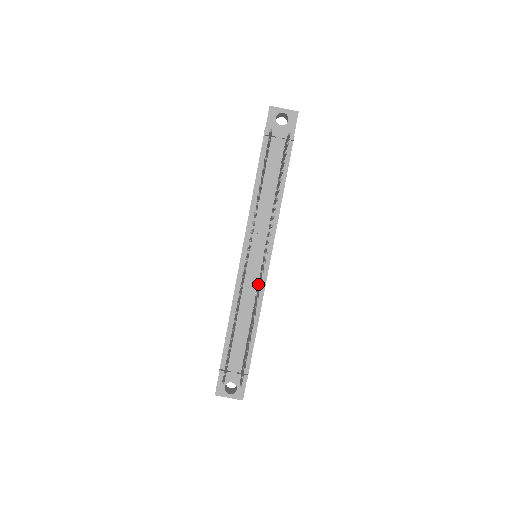
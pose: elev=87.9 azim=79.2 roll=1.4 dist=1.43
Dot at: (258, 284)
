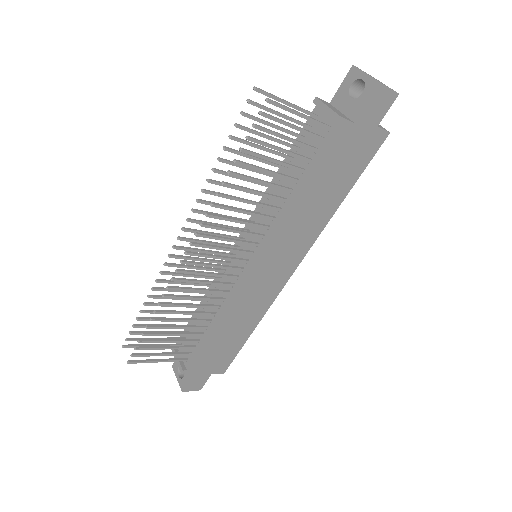
Dot at: occluded
